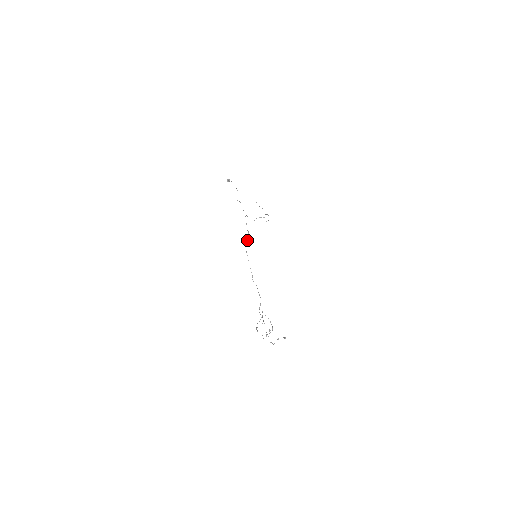
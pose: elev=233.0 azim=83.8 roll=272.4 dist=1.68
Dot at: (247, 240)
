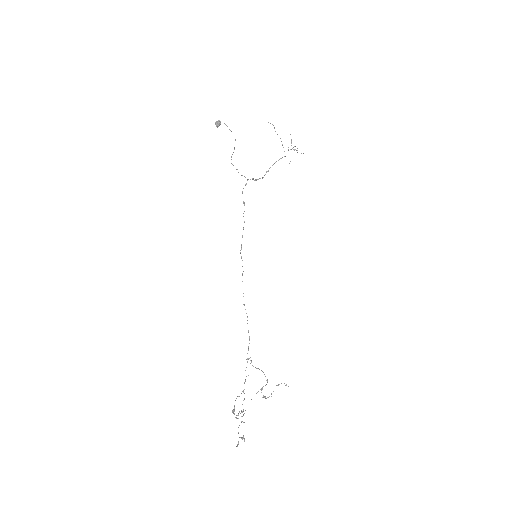
Dot at: occluded
